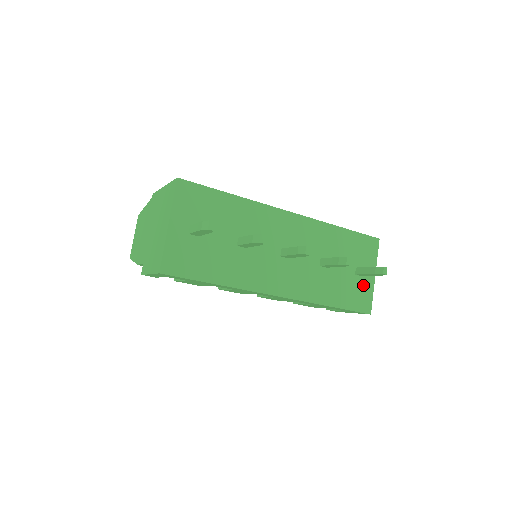
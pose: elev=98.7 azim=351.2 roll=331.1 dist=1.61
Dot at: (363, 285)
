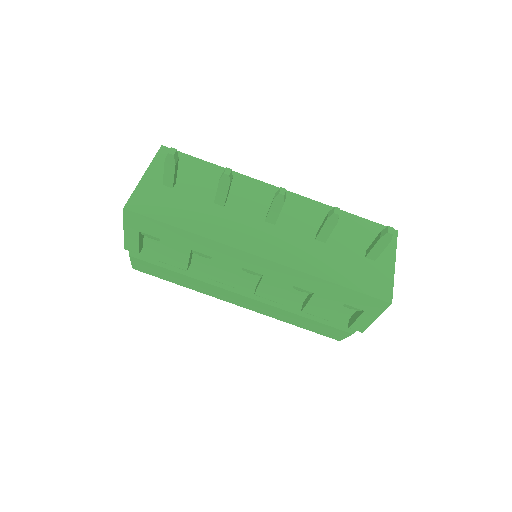
Dot at: (378, 270)
